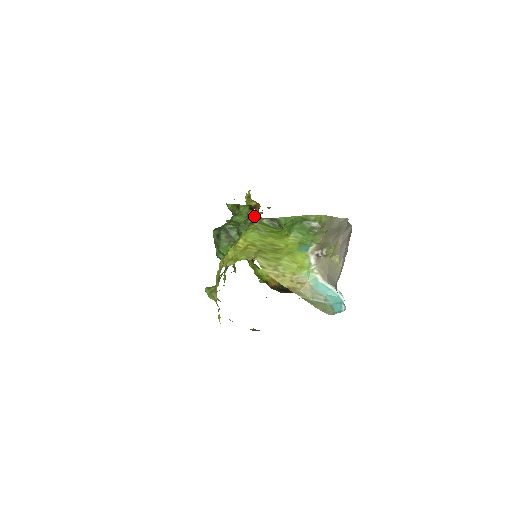
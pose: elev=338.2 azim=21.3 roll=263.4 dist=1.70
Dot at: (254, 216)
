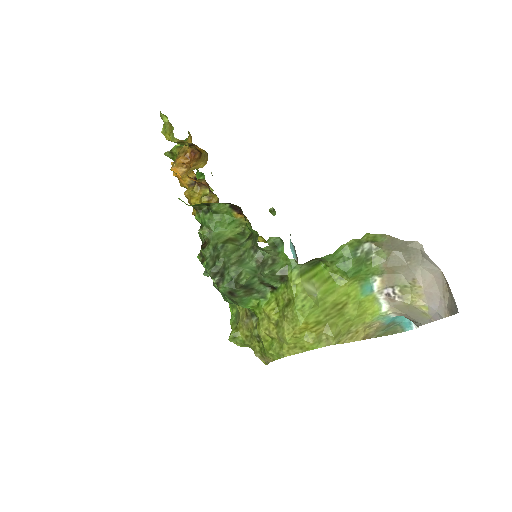
Dot at: (272, 249)
